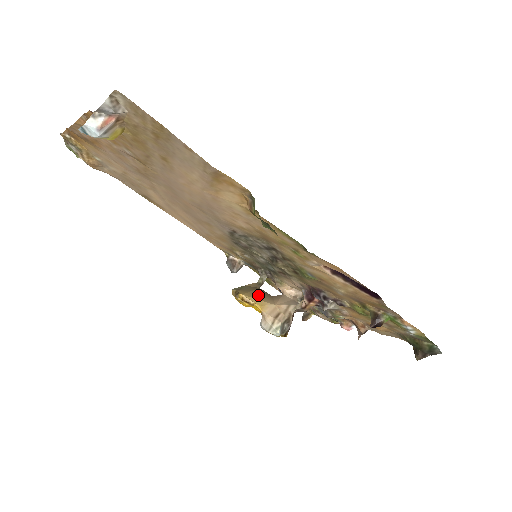
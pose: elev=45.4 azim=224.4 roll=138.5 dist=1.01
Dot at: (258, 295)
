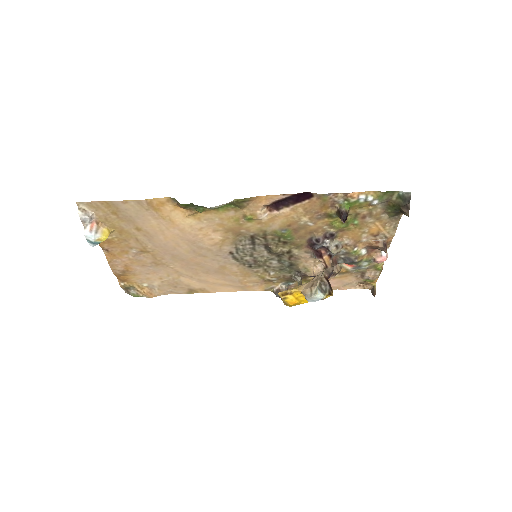
Dot at: occluded
